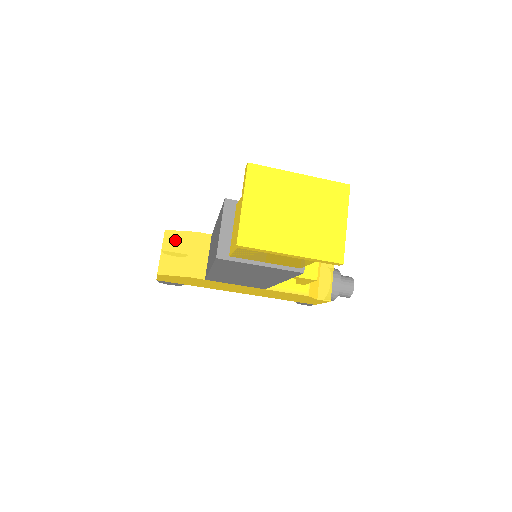
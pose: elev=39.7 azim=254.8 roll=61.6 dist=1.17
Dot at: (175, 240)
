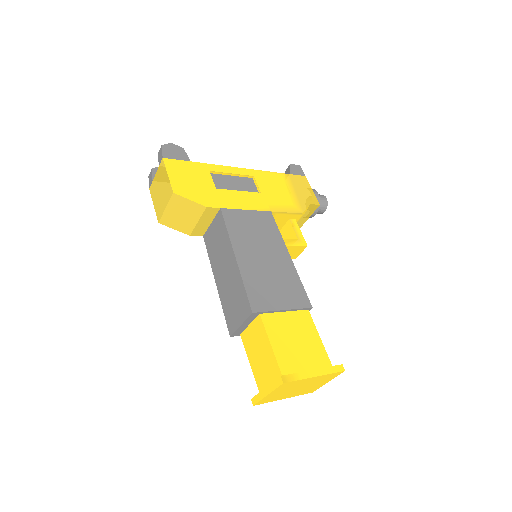
Dot at: (182, 205)
